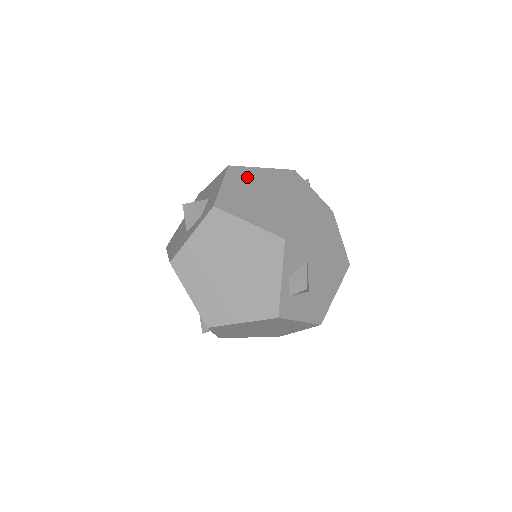
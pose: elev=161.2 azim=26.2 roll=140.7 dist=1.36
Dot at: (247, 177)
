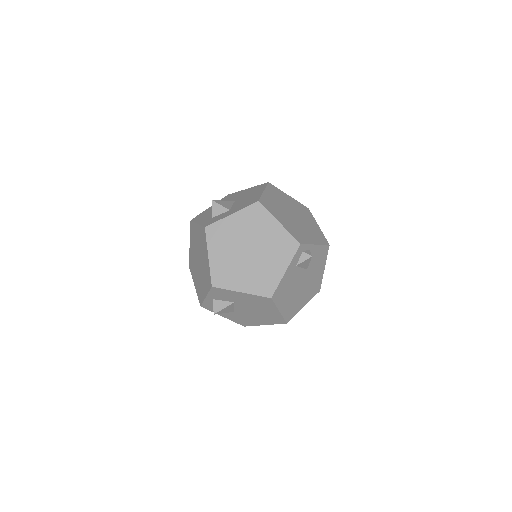
Dot at: (256, 222)
